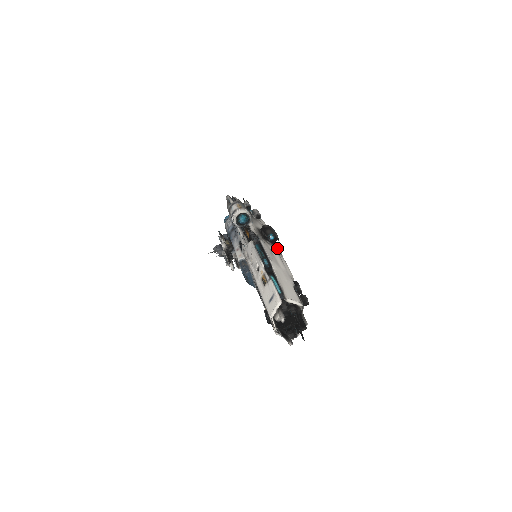
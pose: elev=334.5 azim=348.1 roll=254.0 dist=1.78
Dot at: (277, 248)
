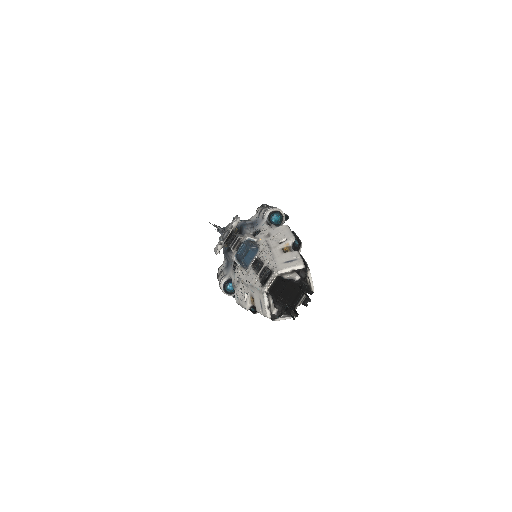
Dot at: occluded
